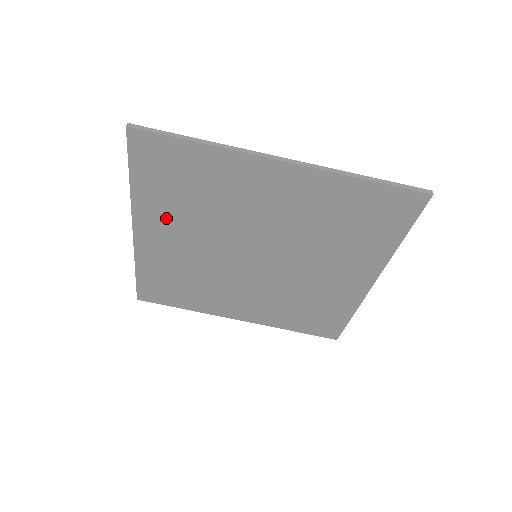
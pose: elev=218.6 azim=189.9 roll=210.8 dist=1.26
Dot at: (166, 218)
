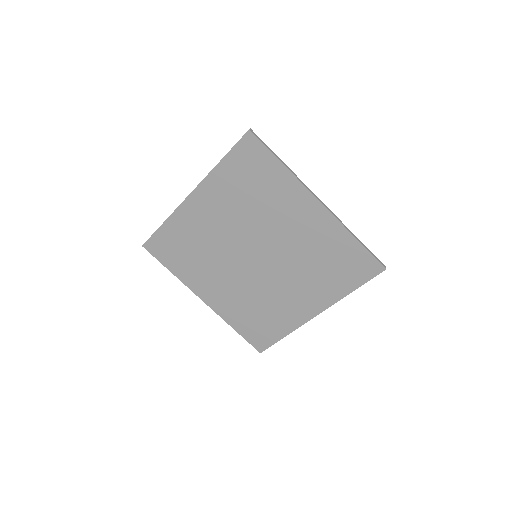
Dot at: (201, 277)
